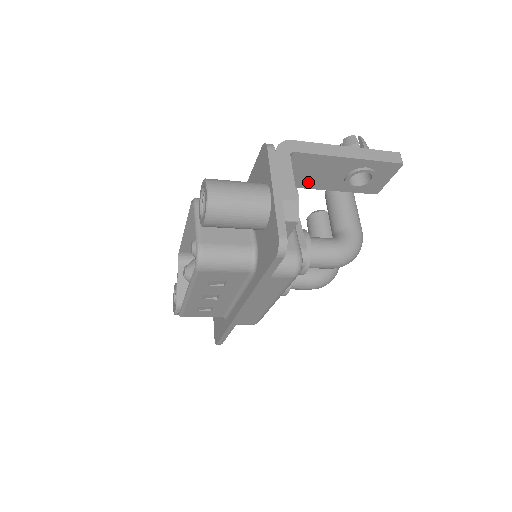
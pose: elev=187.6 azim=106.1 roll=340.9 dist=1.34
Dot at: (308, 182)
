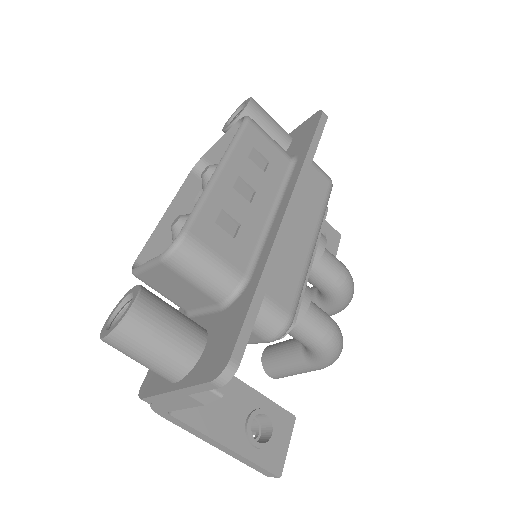
Dot at: occluded
